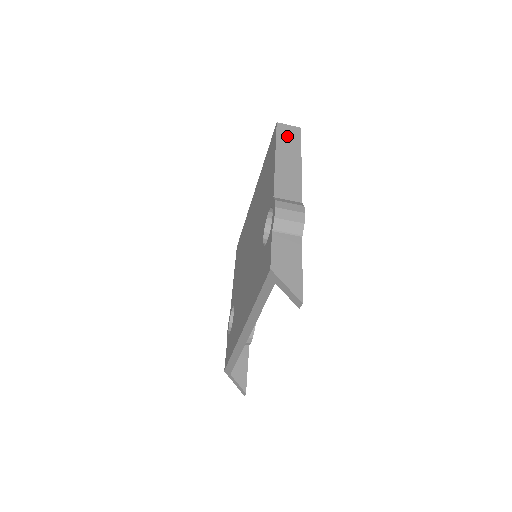
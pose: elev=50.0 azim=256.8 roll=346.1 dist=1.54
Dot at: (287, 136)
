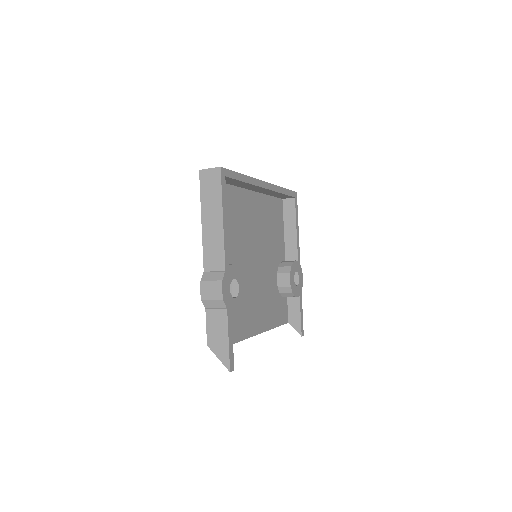
Dot at: (209, 186)
